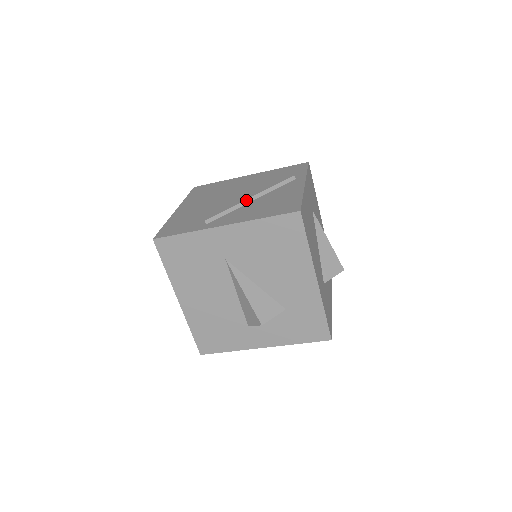
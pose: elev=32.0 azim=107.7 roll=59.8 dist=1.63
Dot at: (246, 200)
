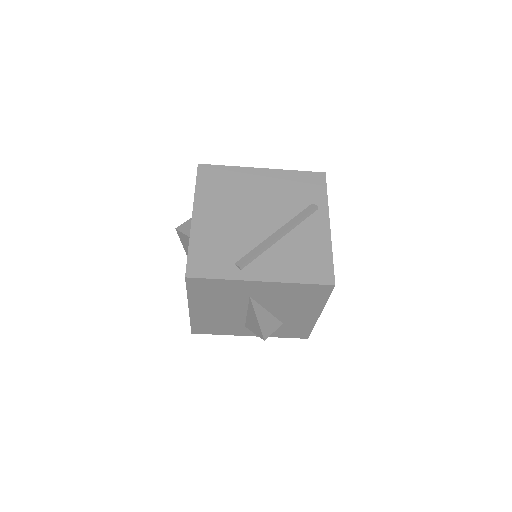
Dot at: (276, 239)
